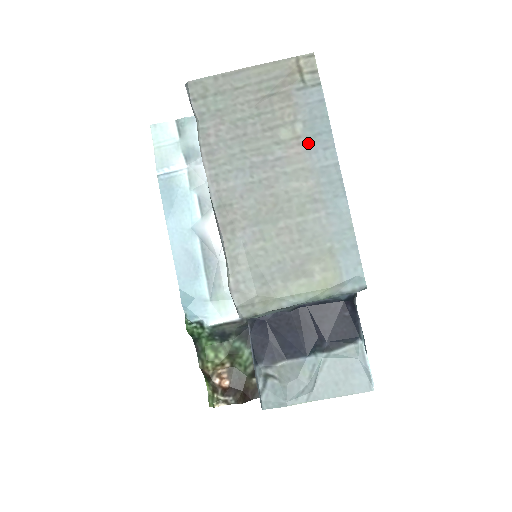
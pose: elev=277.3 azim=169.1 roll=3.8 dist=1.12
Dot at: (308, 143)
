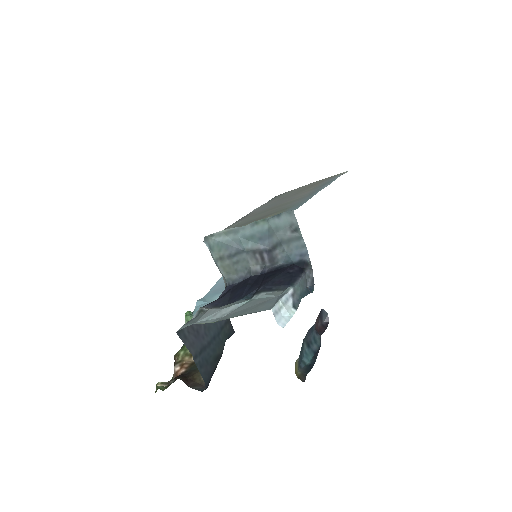
Dot at: (316, 188)
